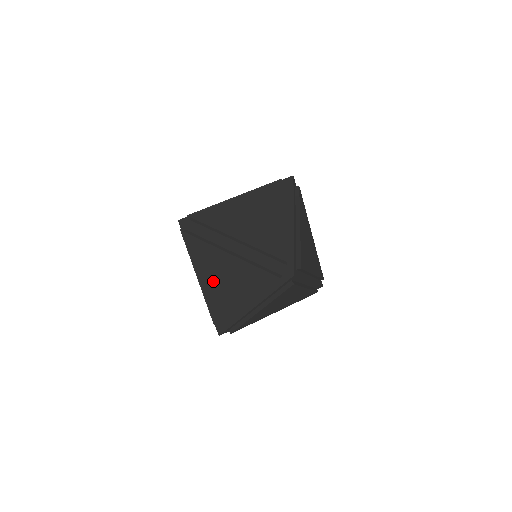
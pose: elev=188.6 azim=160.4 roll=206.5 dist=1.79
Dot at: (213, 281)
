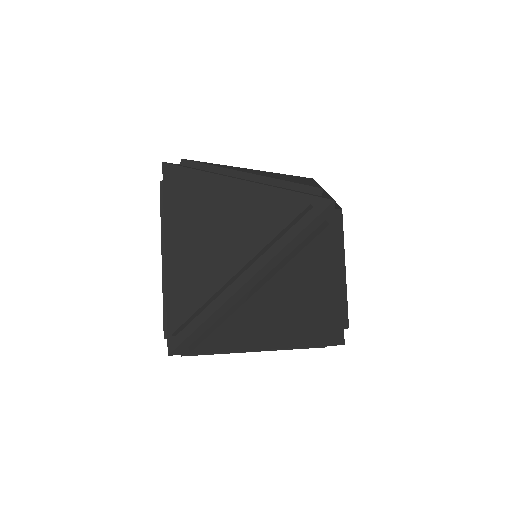
Dot at: (190, 239)
